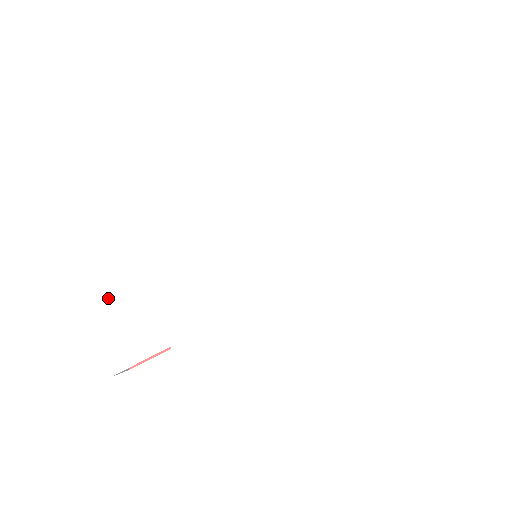
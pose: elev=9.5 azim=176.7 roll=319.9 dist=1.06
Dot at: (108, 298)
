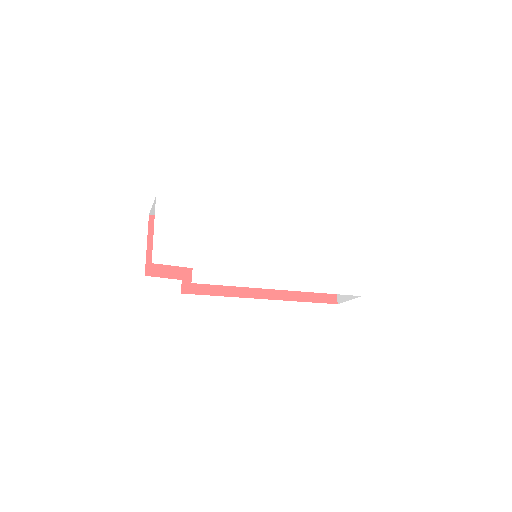
Dot at: (175, 223)
